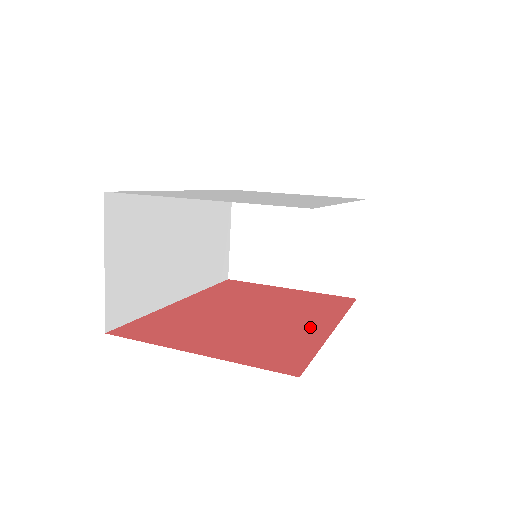
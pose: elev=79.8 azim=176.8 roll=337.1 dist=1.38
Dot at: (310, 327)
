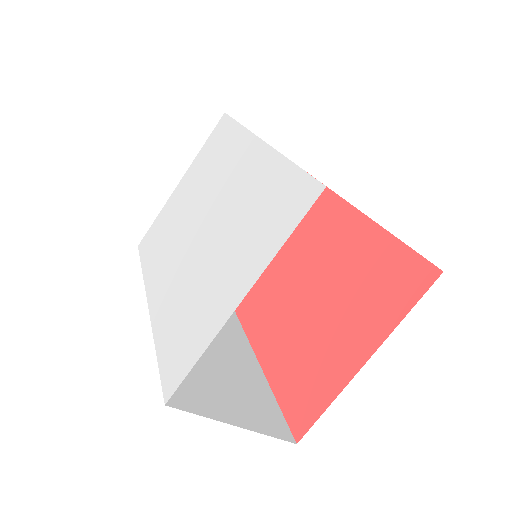
Dot at: (350, 234)
